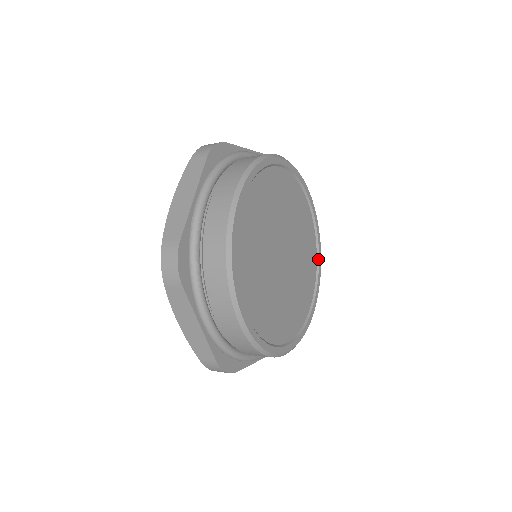
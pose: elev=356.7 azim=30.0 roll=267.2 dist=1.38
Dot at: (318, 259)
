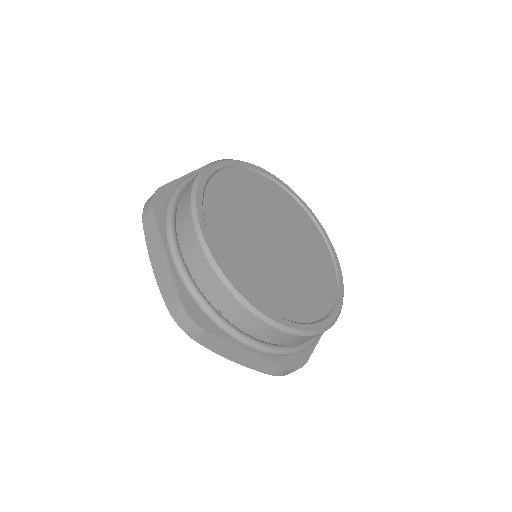
Dot at: (311, 217)
